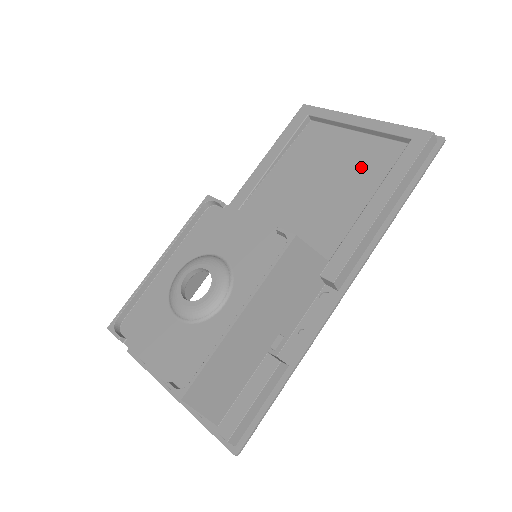
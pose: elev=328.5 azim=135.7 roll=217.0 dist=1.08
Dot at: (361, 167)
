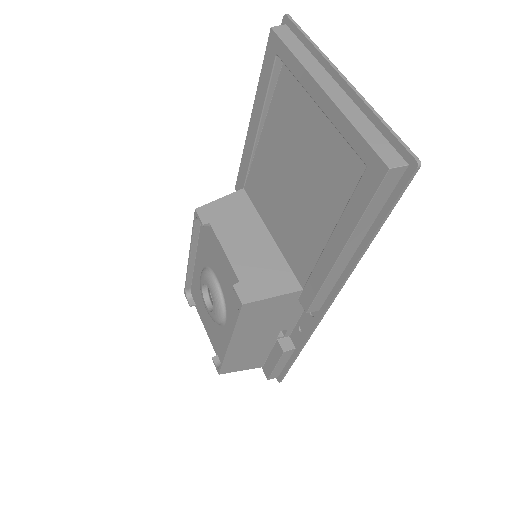
Dot at: (327, 178)
